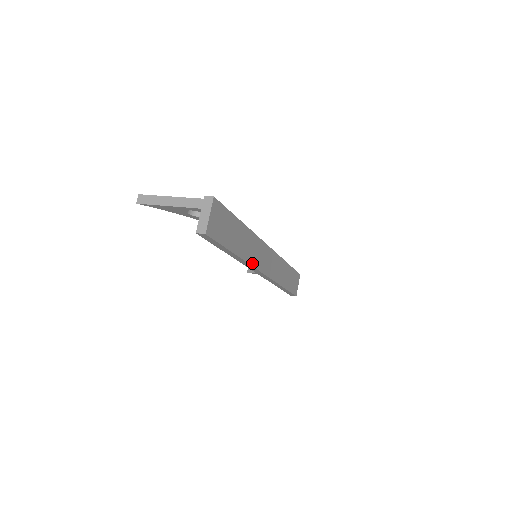
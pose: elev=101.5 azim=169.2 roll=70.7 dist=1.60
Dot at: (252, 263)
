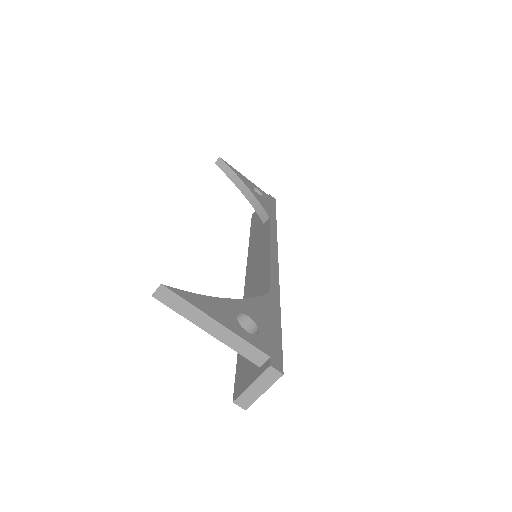
Dot at: occluded
